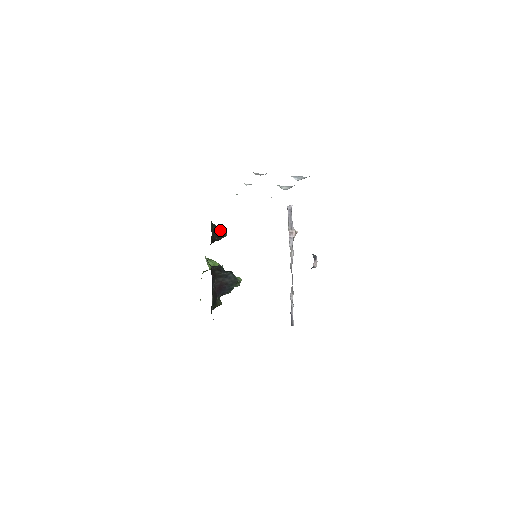
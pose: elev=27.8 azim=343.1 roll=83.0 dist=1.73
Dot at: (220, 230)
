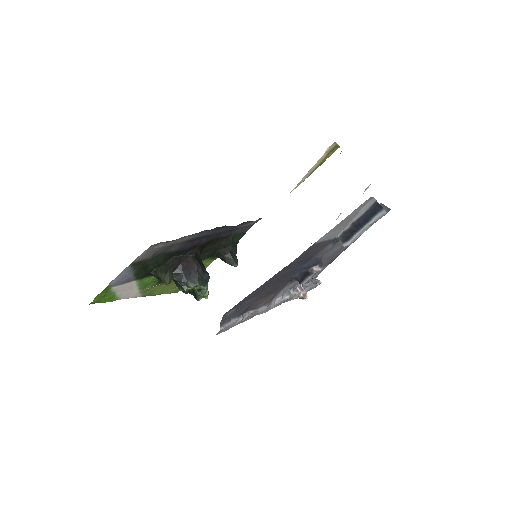
Dot at: occluded
